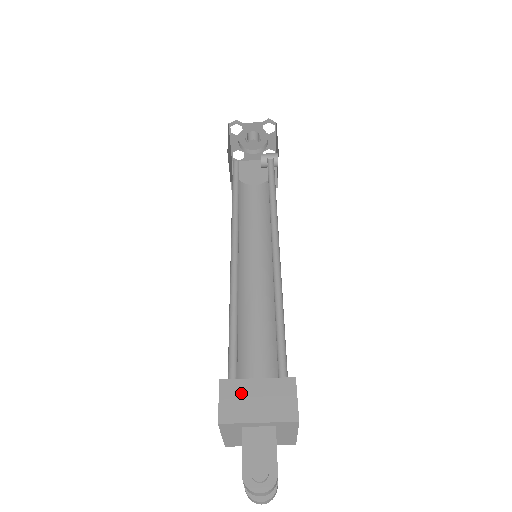
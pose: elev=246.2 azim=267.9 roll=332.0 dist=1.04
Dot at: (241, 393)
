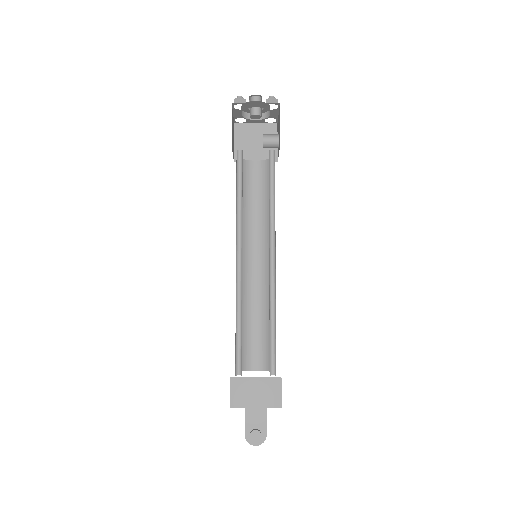
Dot at: (245, 387)
